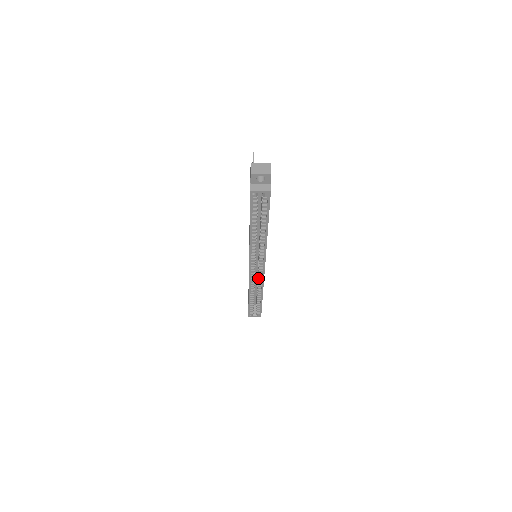
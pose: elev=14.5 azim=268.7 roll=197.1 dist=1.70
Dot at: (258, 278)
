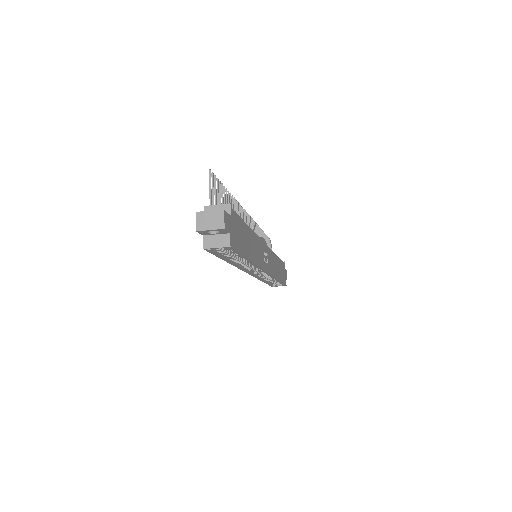
Dot at: occluded
